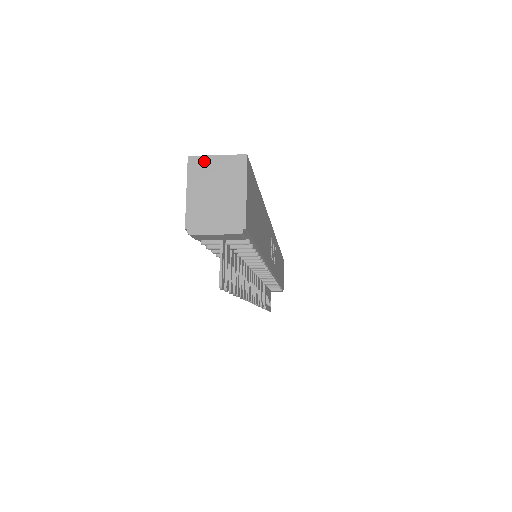
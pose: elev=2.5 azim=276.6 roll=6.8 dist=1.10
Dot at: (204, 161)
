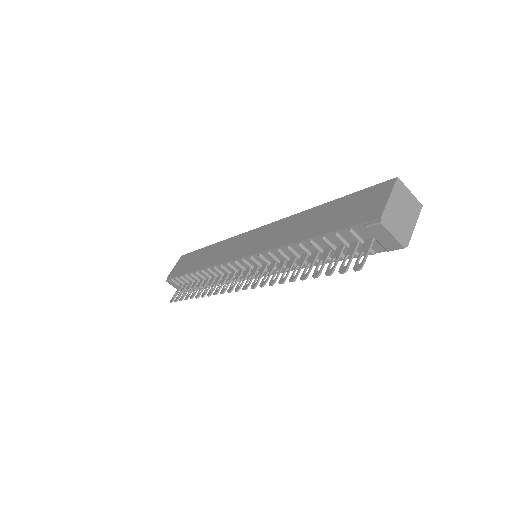
Dot at: (404, 188)
